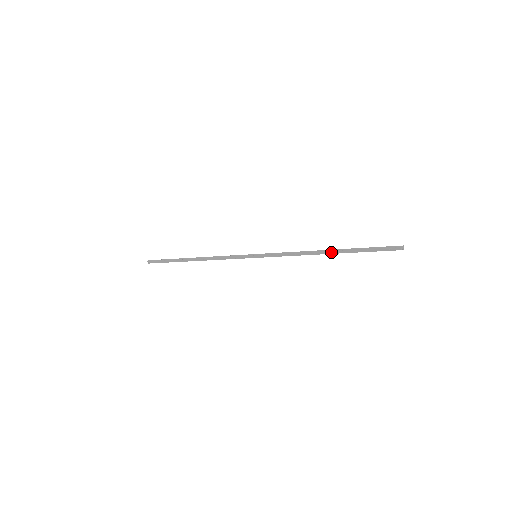
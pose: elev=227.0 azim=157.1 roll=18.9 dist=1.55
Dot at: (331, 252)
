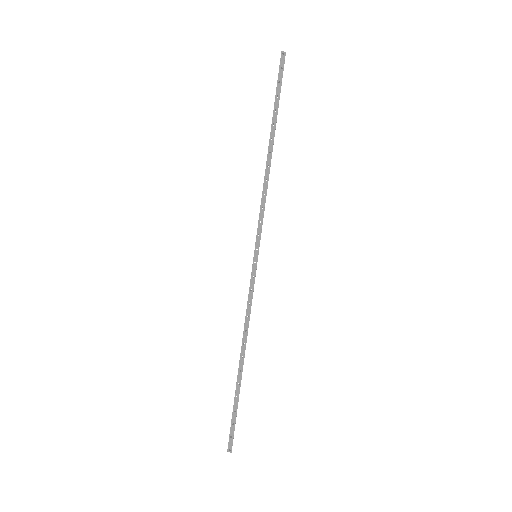
Dot at: (270, 144)
